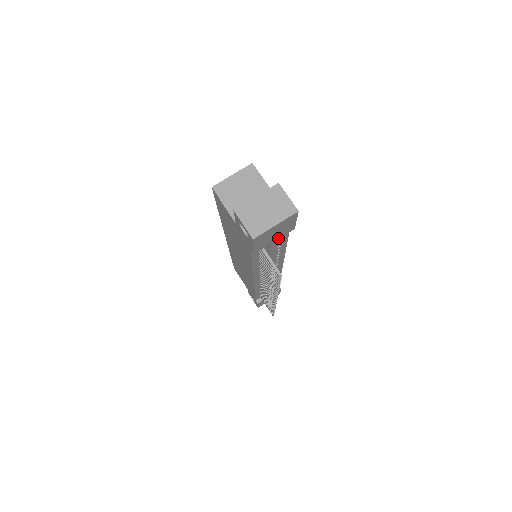
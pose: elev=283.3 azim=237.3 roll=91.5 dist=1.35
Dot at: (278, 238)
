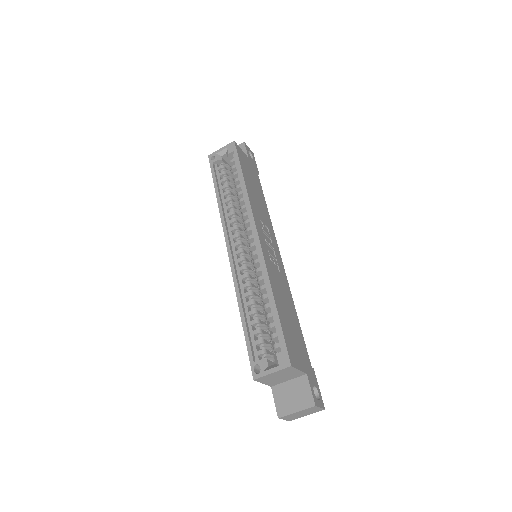
Dot at: occluded
